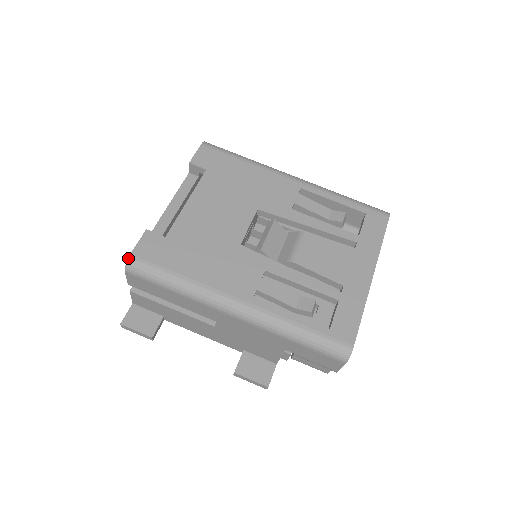
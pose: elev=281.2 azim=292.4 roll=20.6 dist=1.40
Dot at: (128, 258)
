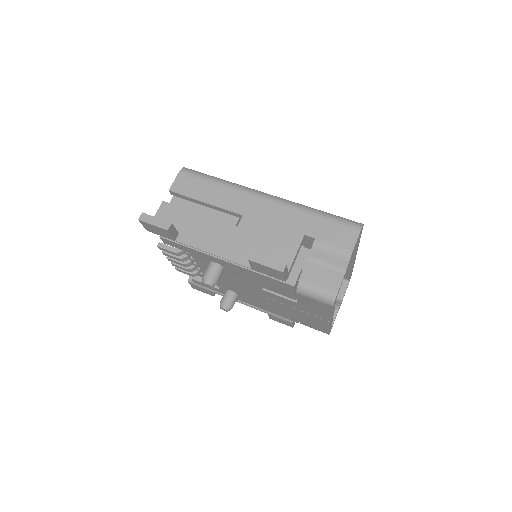
Dot at: (186, 168)
